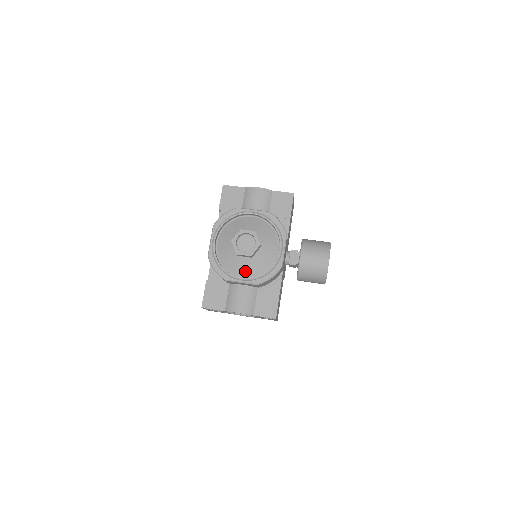
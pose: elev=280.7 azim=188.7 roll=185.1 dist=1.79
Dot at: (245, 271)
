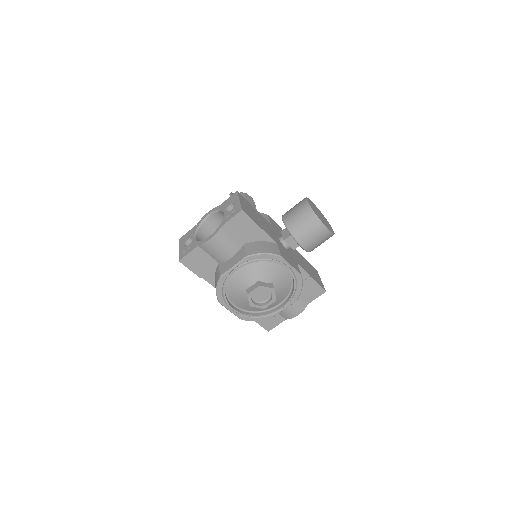
Dot at: (278, 302)
